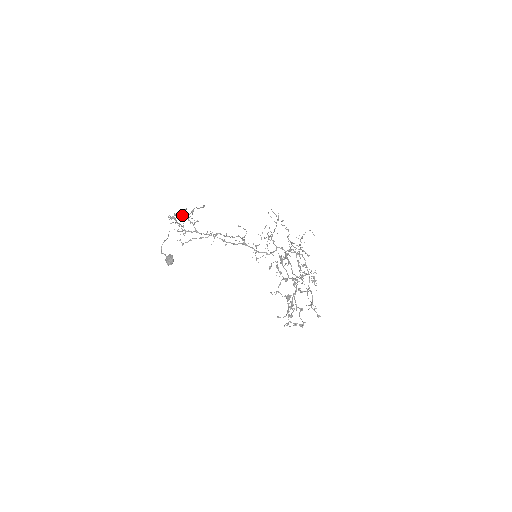
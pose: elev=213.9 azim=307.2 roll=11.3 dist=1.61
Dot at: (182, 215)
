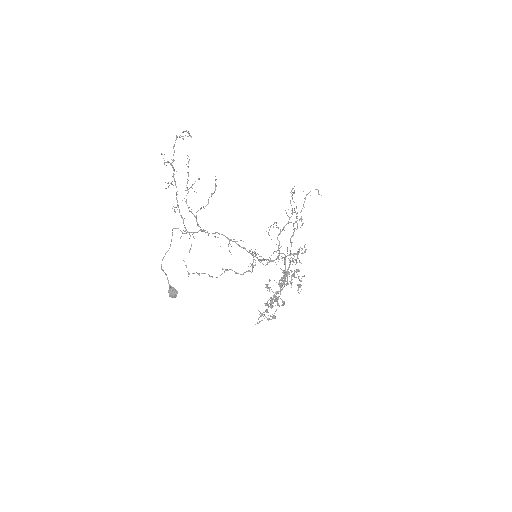
Dot at: (186, 195)
